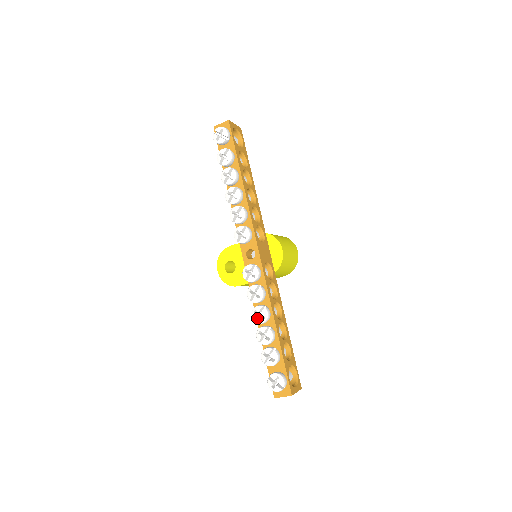
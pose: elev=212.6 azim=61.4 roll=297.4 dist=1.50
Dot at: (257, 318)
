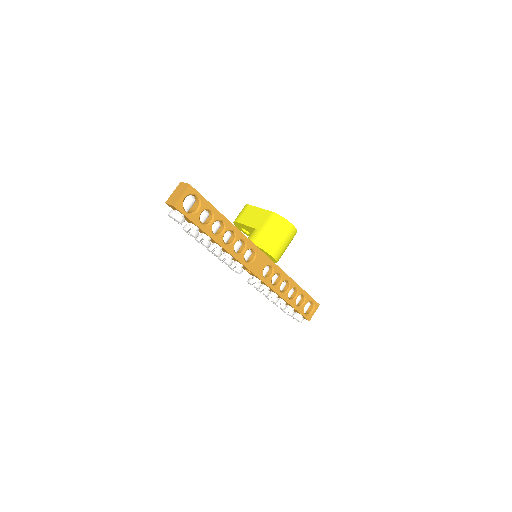
Dot at: occluded
